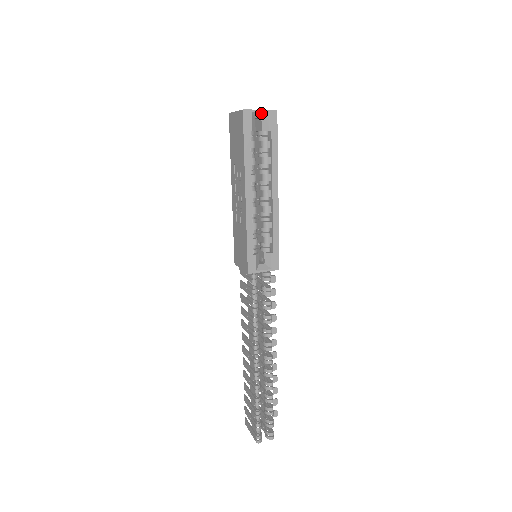
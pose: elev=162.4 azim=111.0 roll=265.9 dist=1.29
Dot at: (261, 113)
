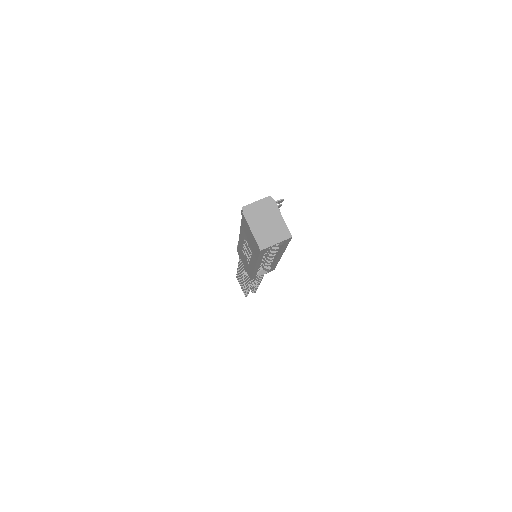
Dot at: (277, 243)
